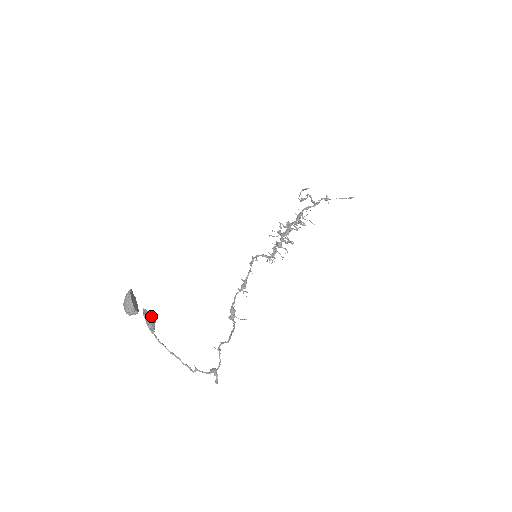
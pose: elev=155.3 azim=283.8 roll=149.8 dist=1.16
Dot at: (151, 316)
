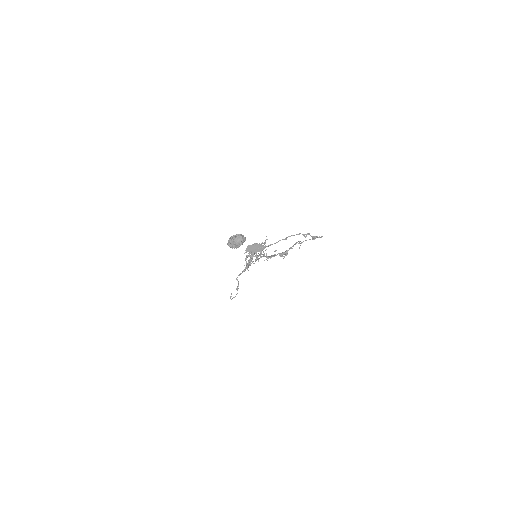
Dot at: (253, 246)
